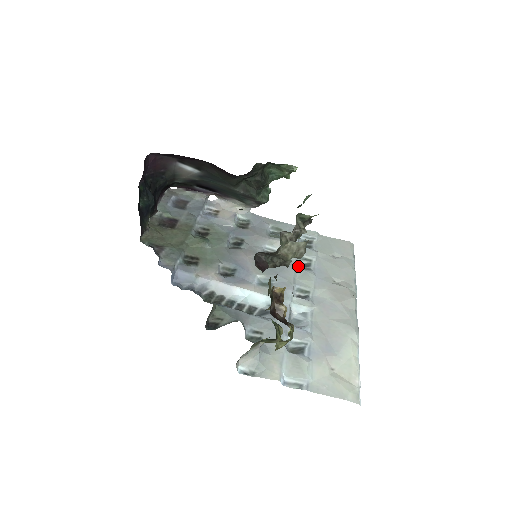
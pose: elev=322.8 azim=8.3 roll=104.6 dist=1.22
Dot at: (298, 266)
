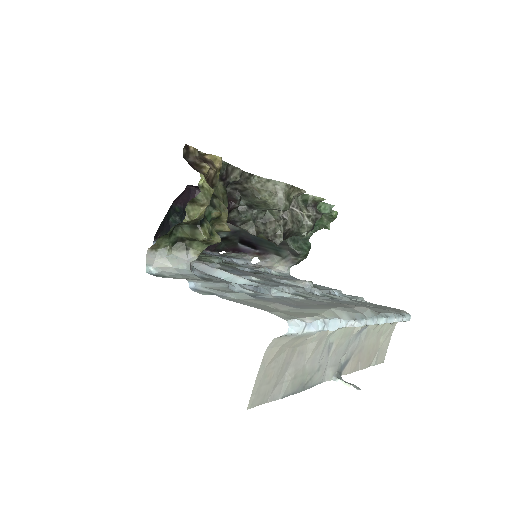
Dot at: (313, 293)
